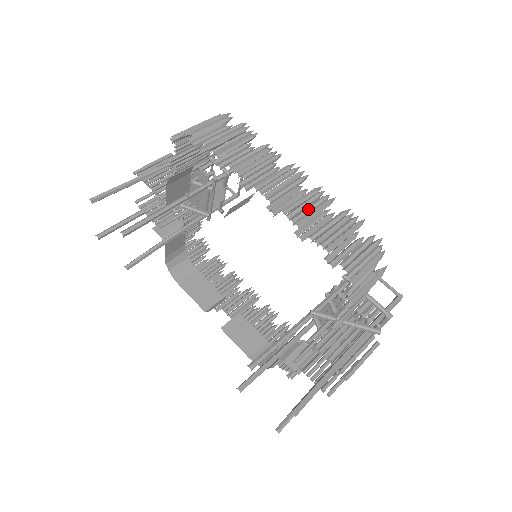
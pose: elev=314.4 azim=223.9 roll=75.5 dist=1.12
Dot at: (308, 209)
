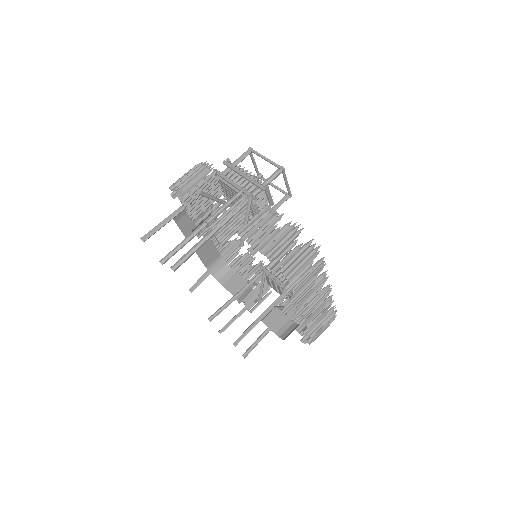
Dot at: (318, 317)
